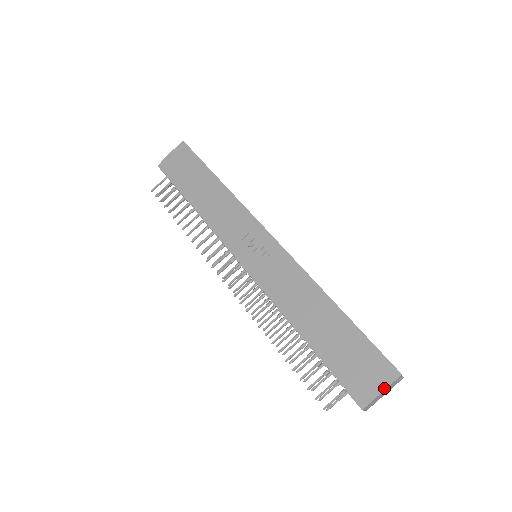
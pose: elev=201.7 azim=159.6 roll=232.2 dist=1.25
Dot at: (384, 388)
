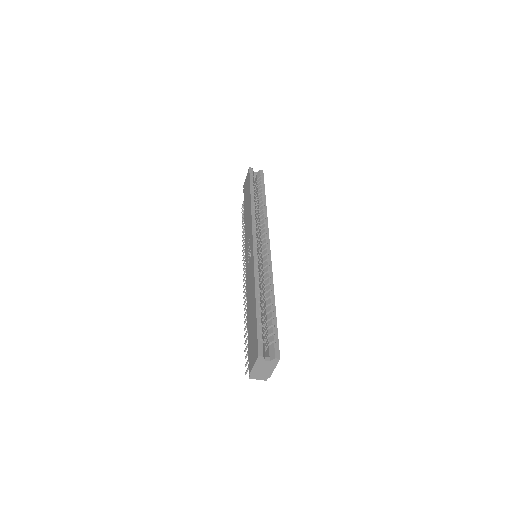
Dot at: (253, 364)
